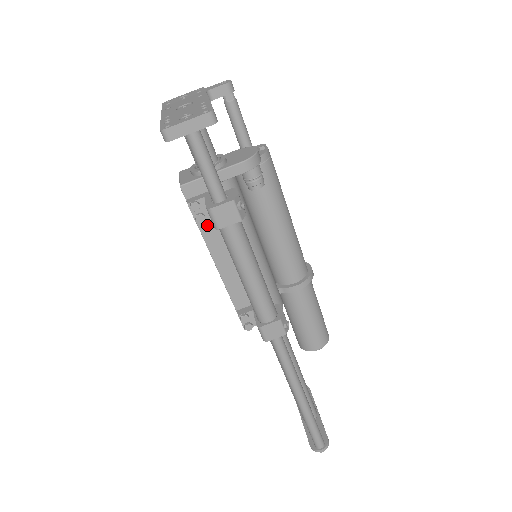
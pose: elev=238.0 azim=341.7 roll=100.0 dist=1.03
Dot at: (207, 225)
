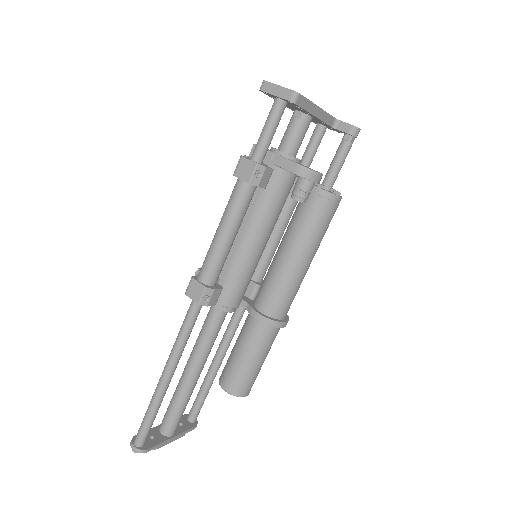
Dot at: occluded
